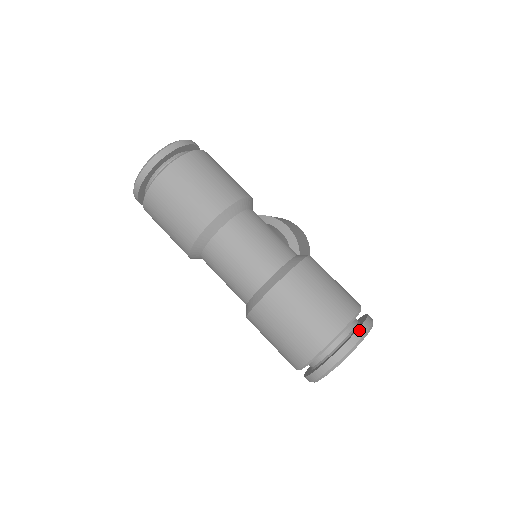
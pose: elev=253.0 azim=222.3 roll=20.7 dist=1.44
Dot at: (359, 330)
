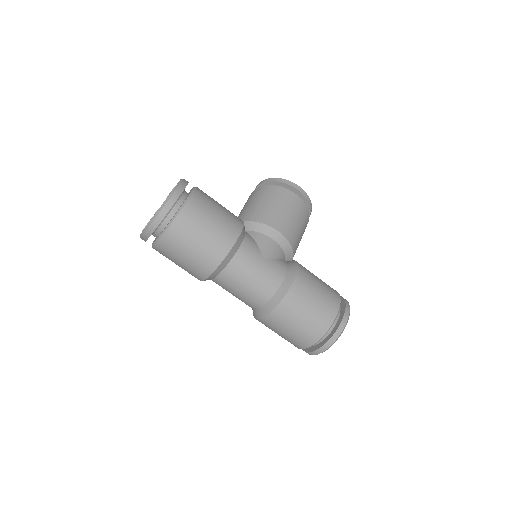
Dot at: (333, 337)
